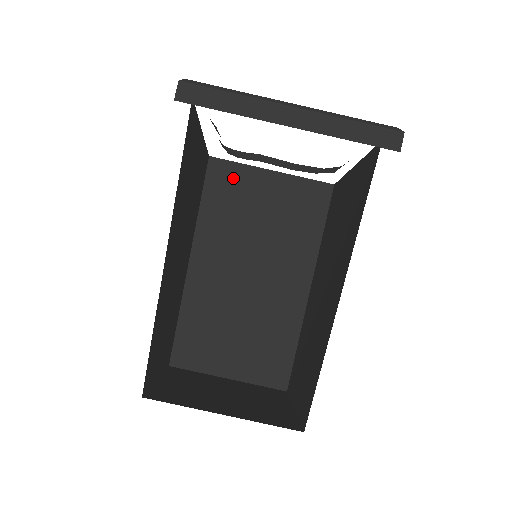
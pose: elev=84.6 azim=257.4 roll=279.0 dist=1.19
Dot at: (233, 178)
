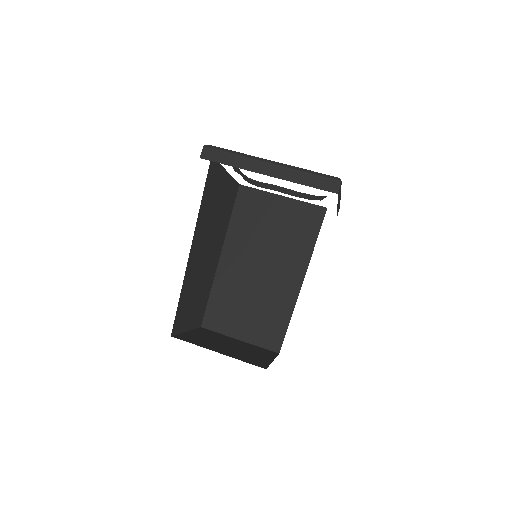
Dot at: (255, 200)
